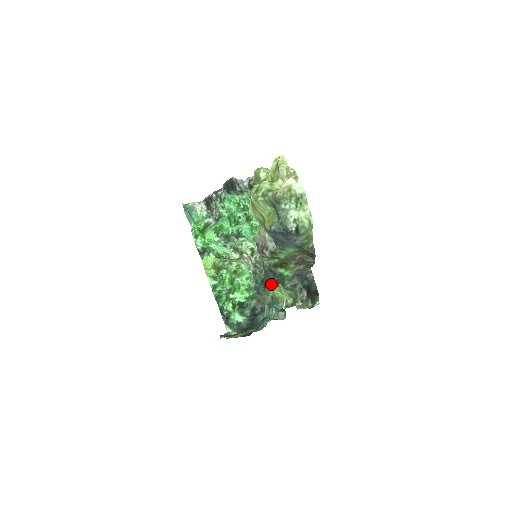
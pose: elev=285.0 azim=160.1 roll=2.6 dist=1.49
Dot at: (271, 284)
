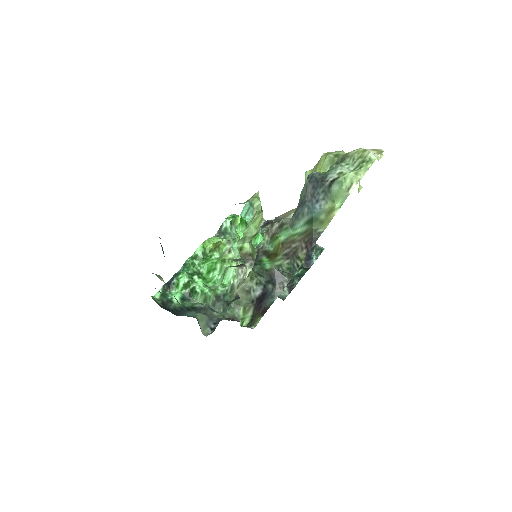
Dot at: occluded
